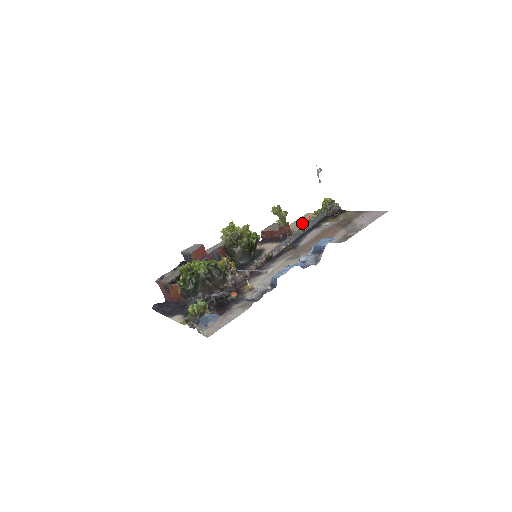
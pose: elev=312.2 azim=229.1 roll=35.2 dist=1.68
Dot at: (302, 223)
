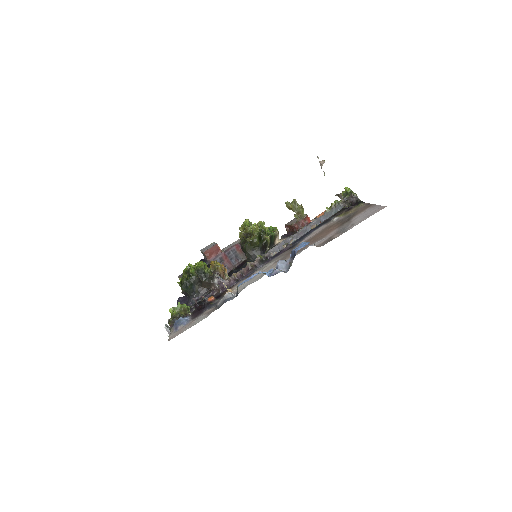
Dot at: (315, 217)
